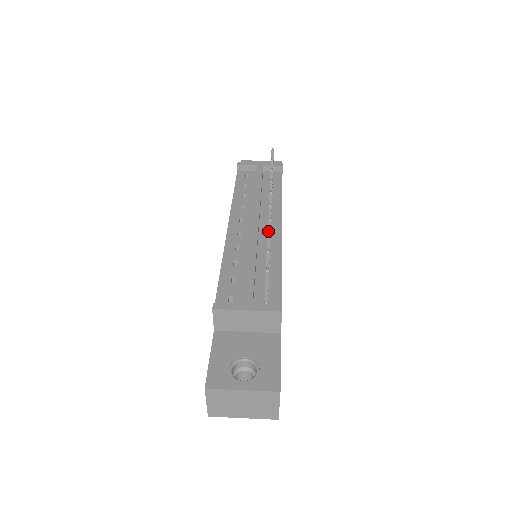
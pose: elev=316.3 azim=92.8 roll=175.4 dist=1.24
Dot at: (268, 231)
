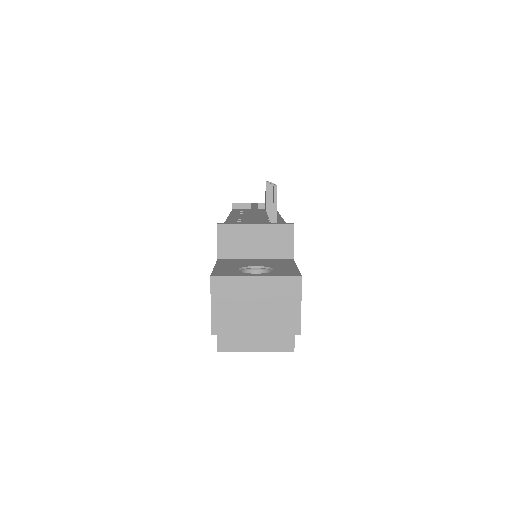
Dot at: (270, 198)
